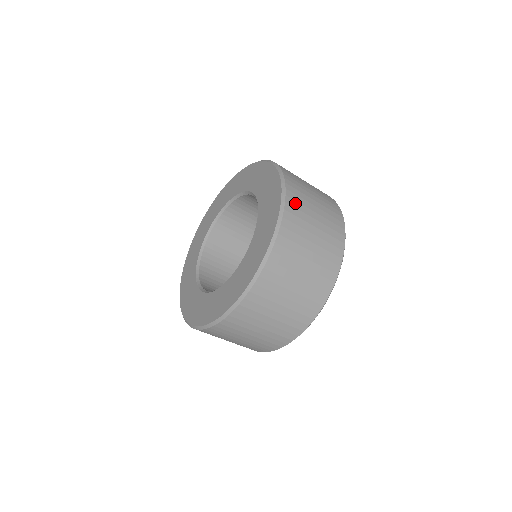
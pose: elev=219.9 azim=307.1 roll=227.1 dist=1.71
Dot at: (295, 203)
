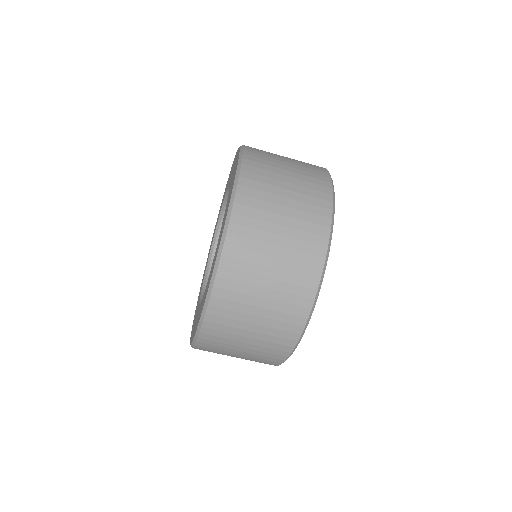
Dot at: occluded
